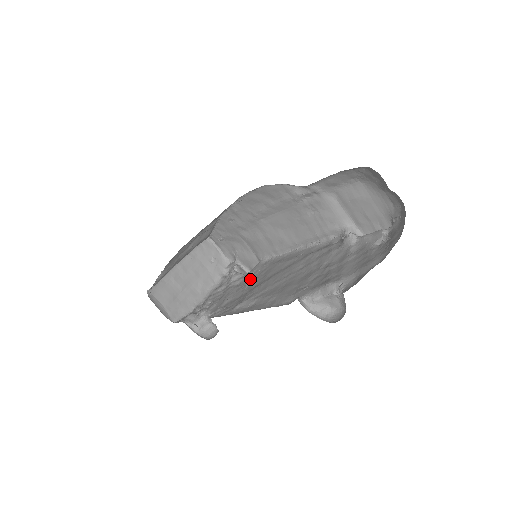
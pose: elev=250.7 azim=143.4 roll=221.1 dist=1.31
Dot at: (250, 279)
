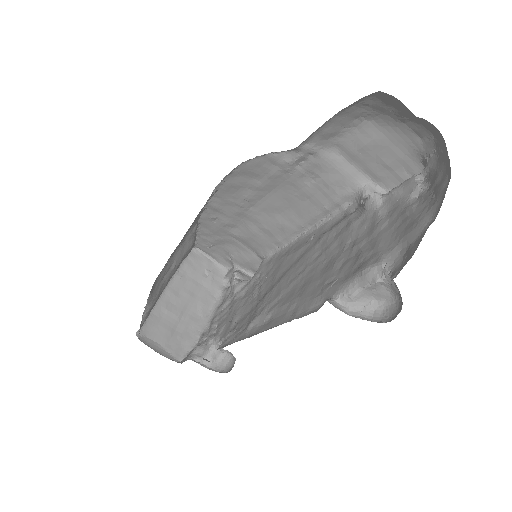
Dot at: (257, 285)
